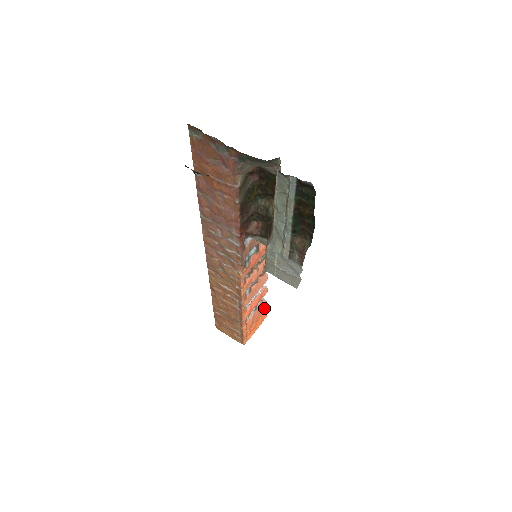
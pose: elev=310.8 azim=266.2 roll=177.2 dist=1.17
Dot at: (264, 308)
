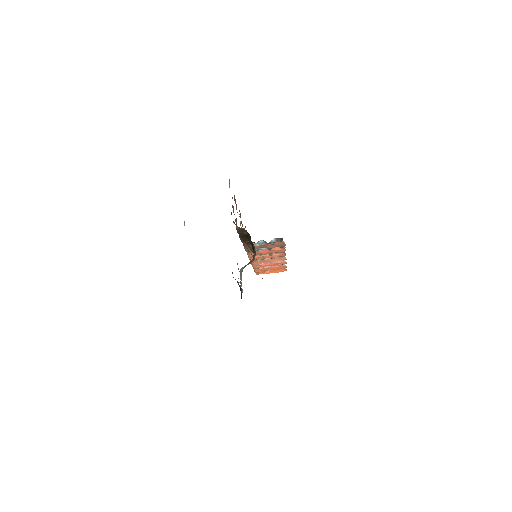
Dot at: (284, 267)
